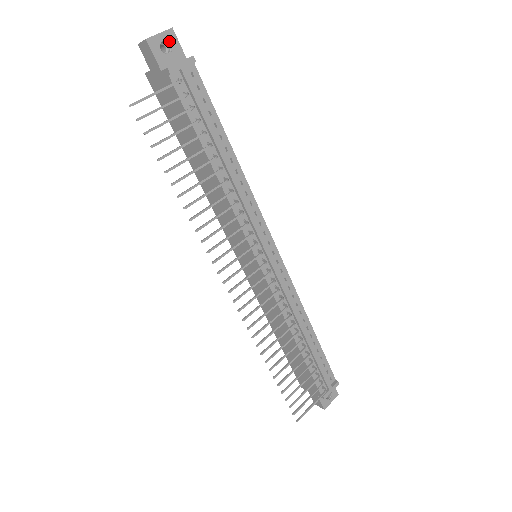
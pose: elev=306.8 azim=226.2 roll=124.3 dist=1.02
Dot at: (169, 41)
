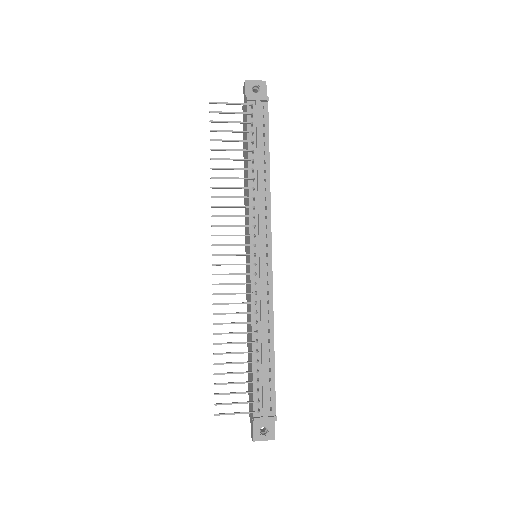
Dot at: (260, 87)
